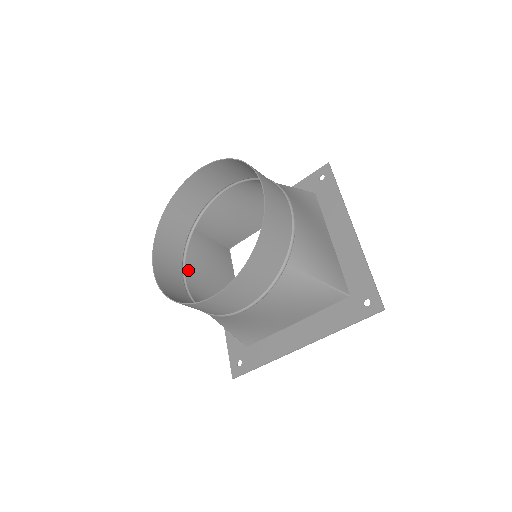
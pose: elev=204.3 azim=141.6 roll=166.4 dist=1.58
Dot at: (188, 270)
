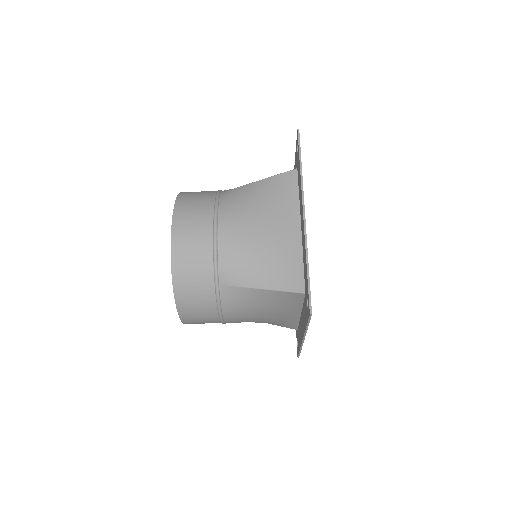
Dot at: (229, 321)
